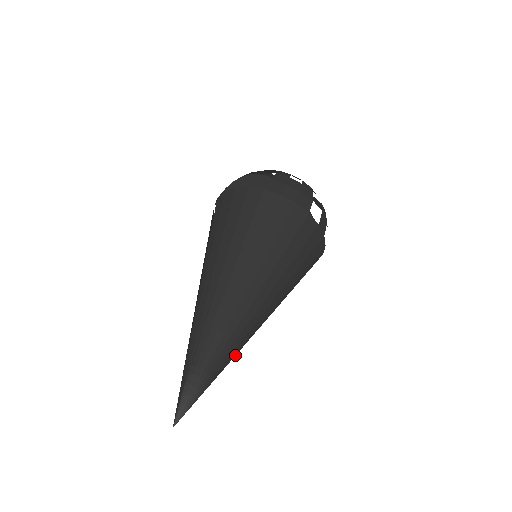
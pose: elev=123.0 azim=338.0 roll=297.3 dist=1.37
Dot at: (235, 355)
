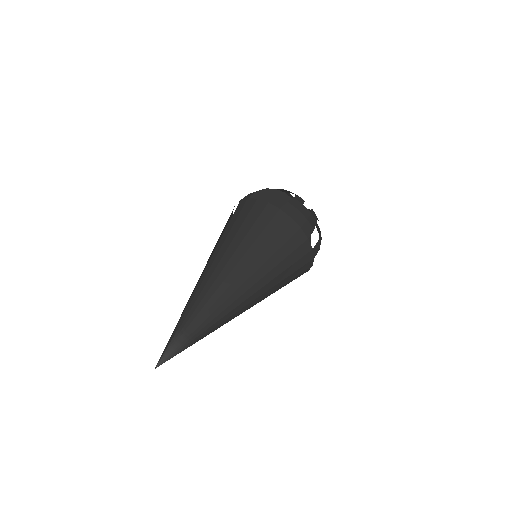
Dot at: (216, 329)
